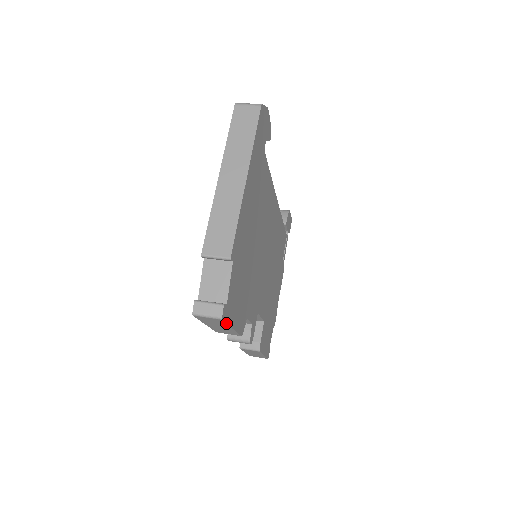
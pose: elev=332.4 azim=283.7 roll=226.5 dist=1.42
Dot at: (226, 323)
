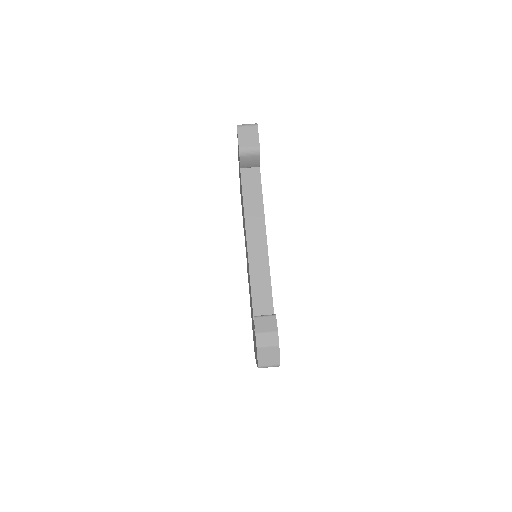
Dot at: occluded
